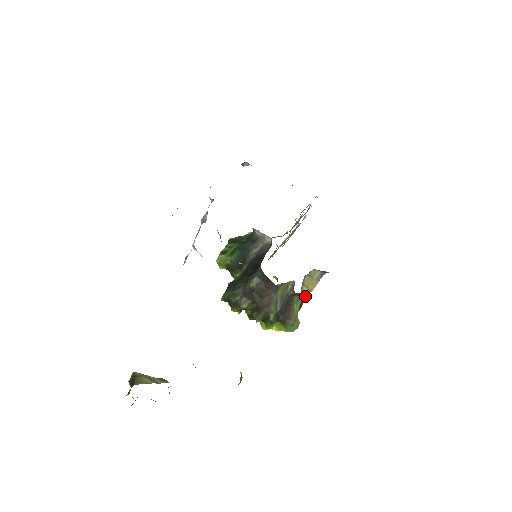
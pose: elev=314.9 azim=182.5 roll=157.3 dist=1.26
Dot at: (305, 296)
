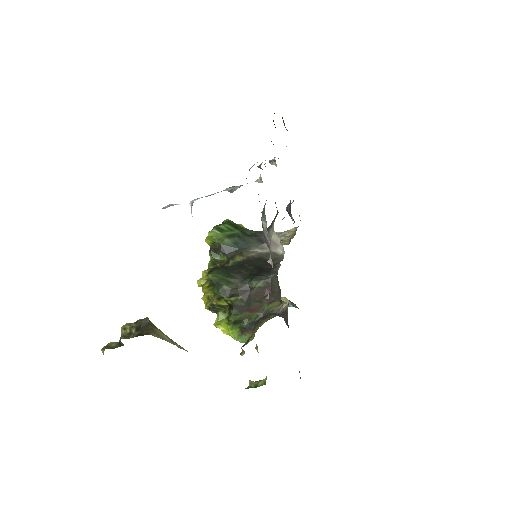
Dot at: occluded
